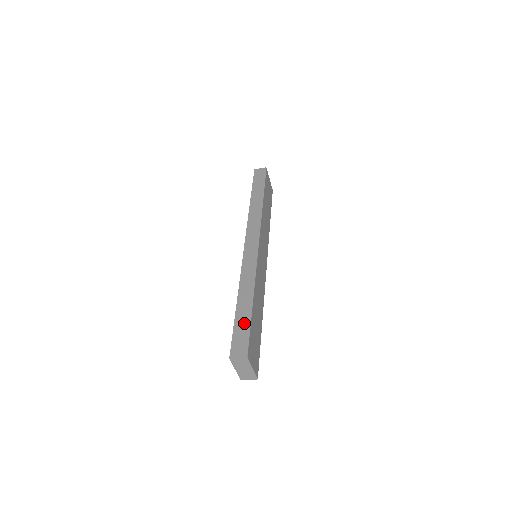
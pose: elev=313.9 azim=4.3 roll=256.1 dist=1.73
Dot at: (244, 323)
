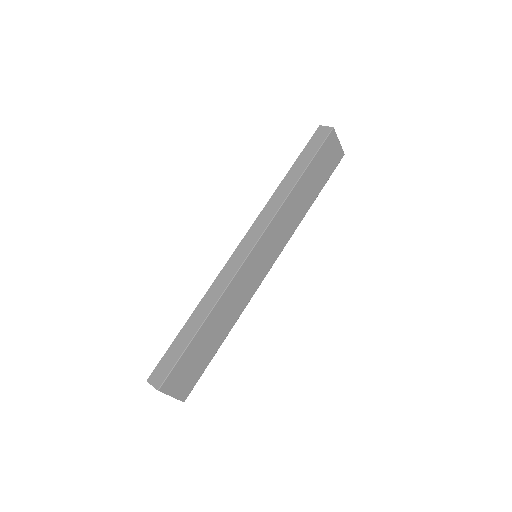
Dot at: (179, 348)
